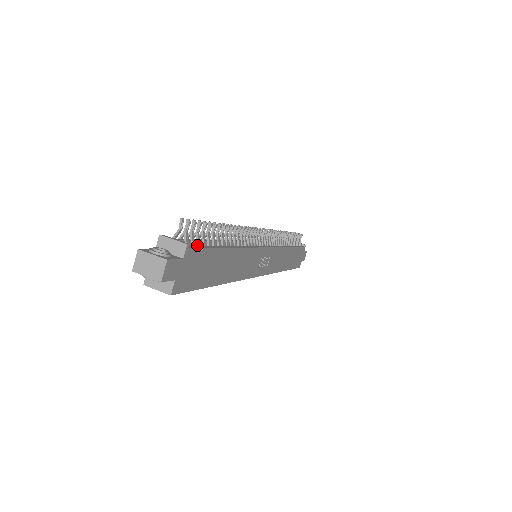
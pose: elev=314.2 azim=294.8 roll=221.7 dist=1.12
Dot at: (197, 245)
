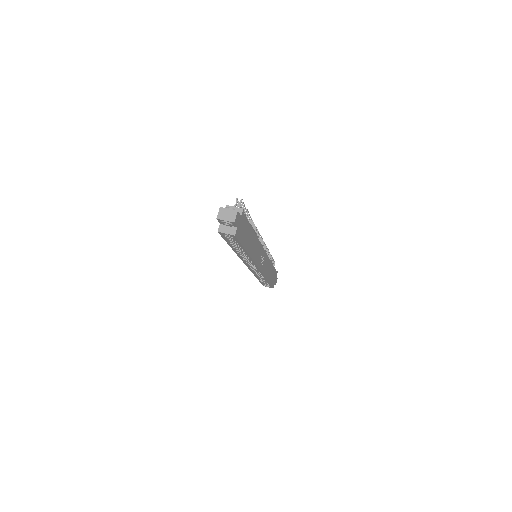
Dot at: occluded
